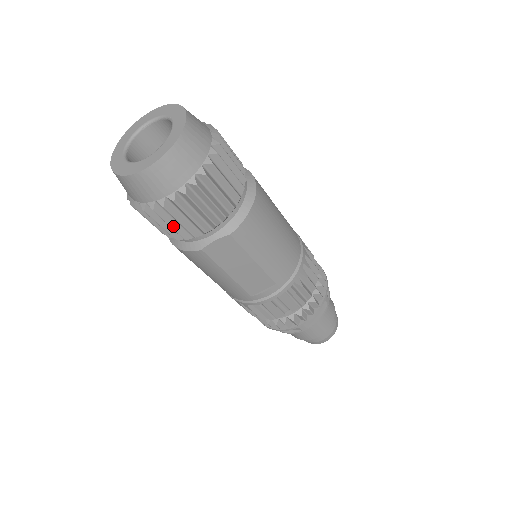
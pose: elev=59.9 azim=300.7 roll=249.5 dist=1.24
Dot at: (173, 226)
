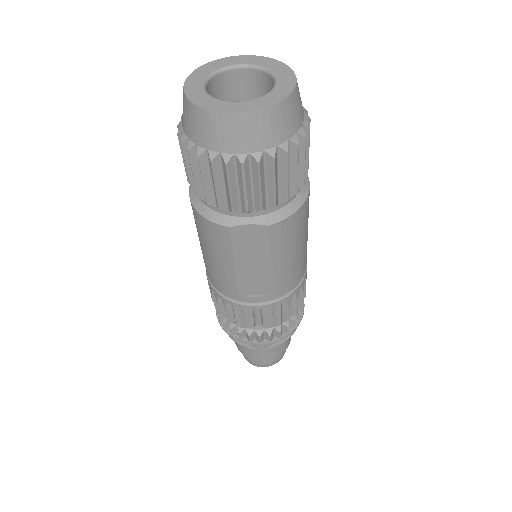
Dot at: (218, 188)
